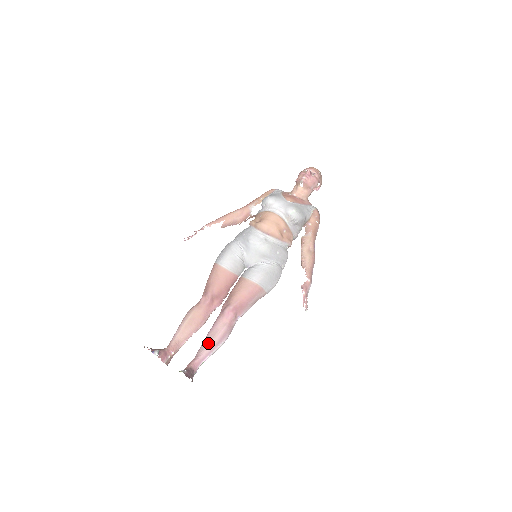
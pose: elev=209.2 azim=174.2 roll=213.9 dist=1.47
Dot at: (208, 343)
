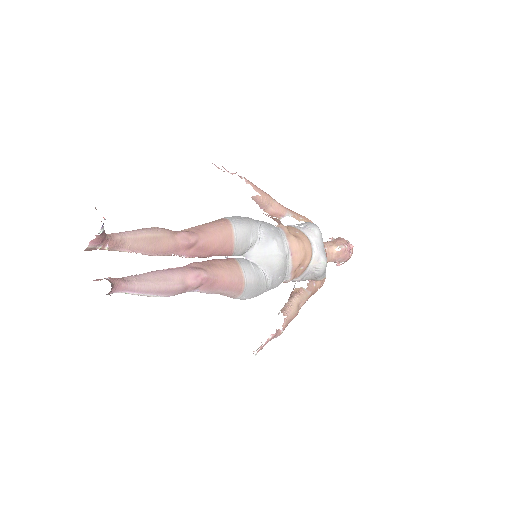
Dot at: (151, 281)
